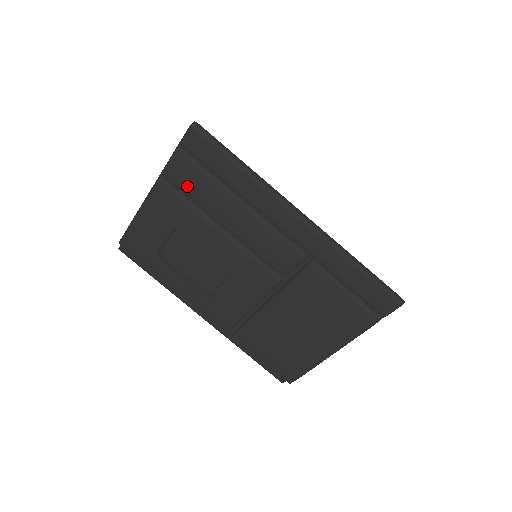
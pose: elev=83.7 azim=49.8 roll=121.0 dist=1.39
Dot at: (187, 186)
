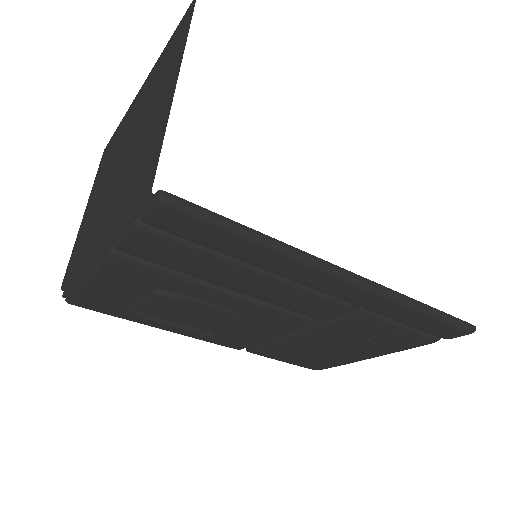
Dot at: (163, 261)
